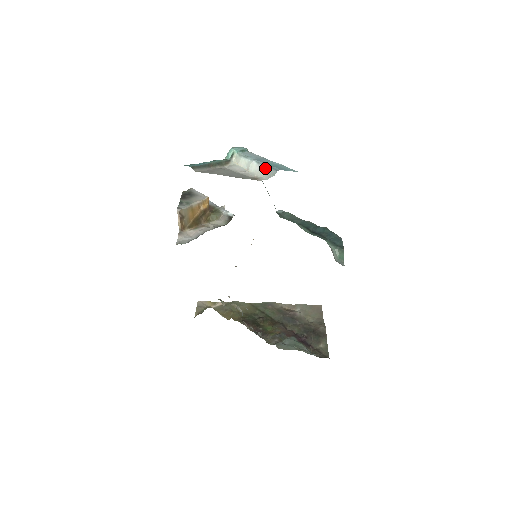
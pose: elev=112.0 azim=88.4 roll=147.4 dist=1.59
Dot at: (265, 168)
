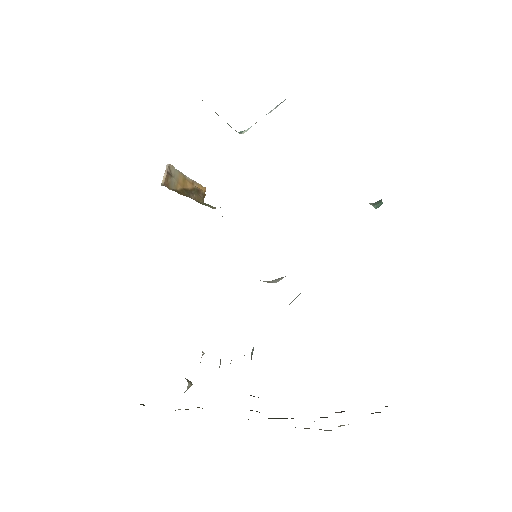
Dot at: (275, 108)
